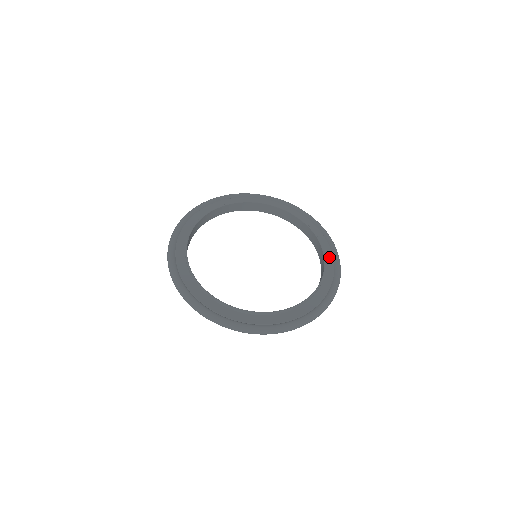
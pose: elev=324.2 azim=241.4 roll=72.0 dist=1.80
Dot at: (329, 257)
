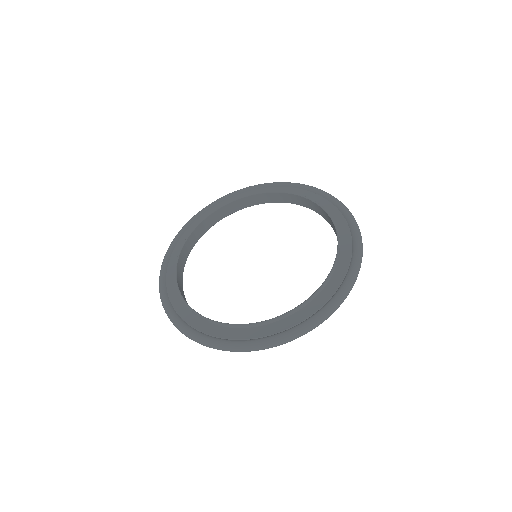
Dot at: (336, 280)
